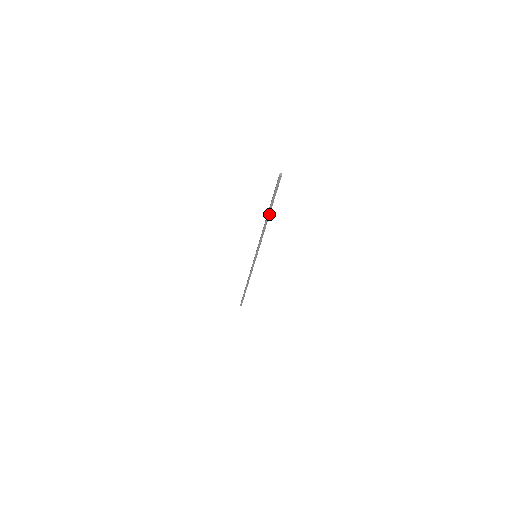
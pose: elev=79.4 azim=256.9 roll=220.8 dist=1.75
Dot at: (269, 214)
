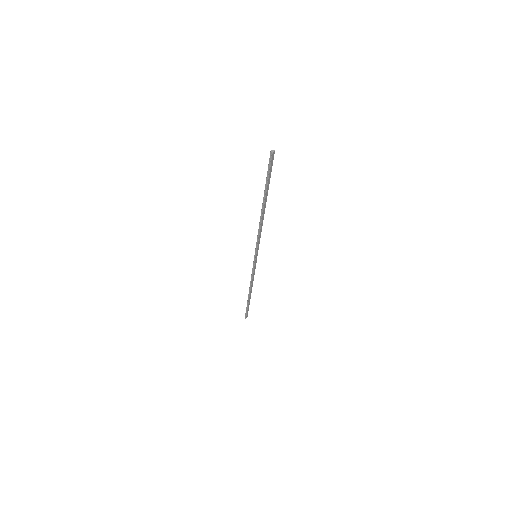
Dot at: (264, 202)
